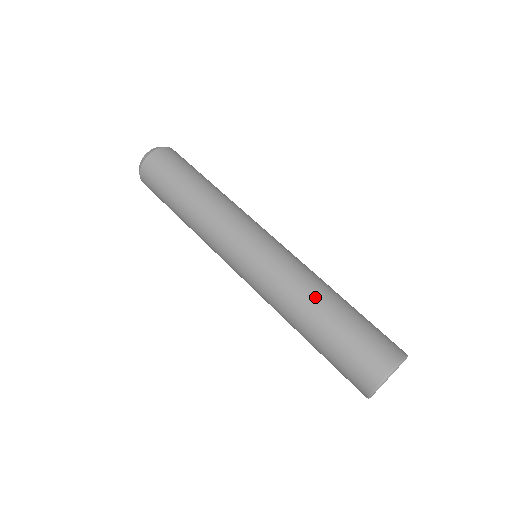
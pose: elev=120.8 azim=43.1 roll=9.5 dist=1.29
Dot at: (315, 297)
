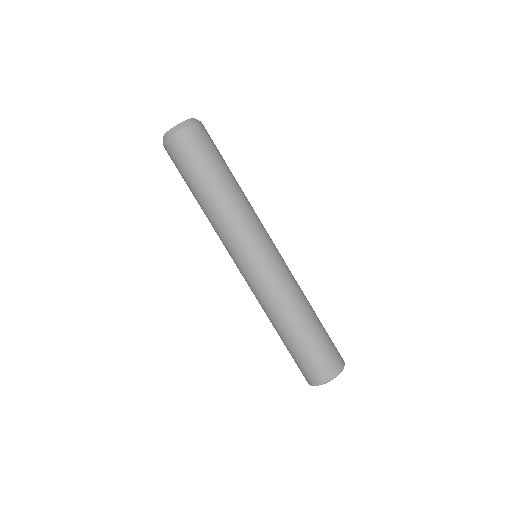
Dot at: (293, 316)
